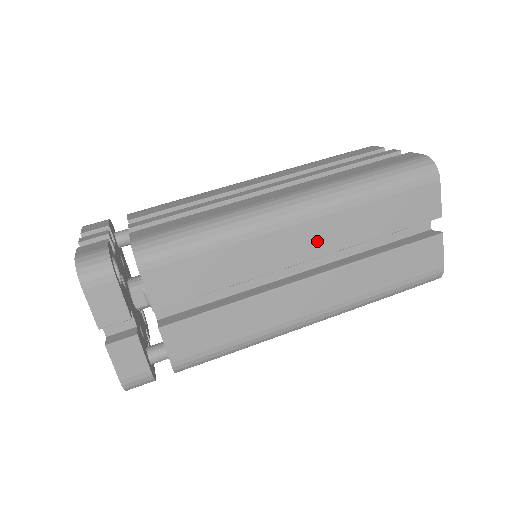
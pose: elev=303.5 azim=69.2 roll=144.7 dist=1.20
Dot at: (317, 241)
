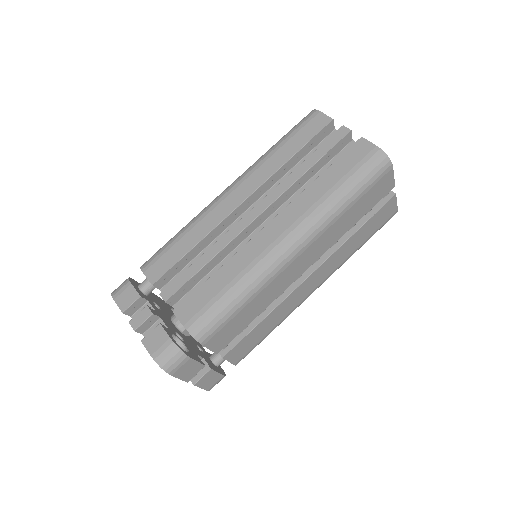
Dot at: (312, 256)
